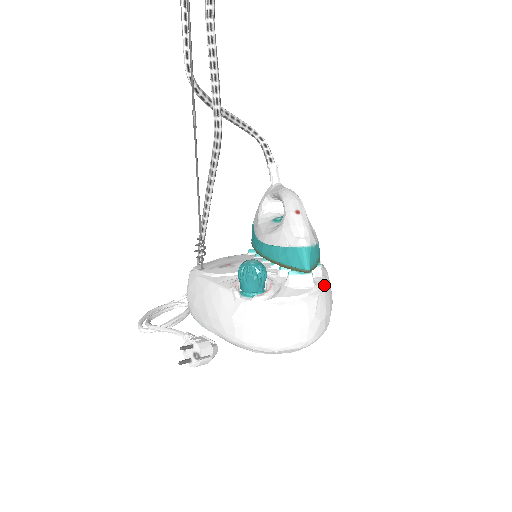
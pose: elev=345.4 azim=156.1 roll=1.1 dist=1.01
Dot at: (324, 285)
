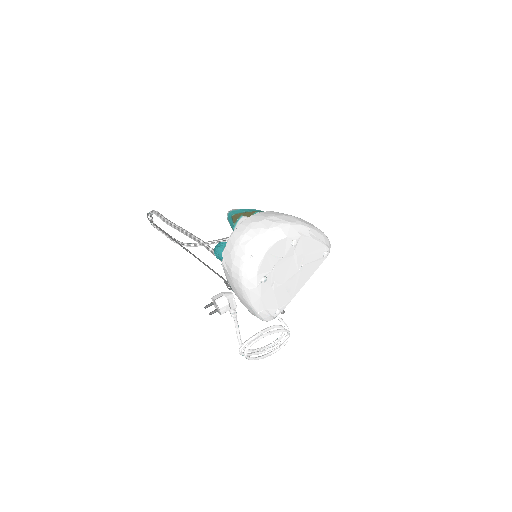
Dot at: (260, 213)
